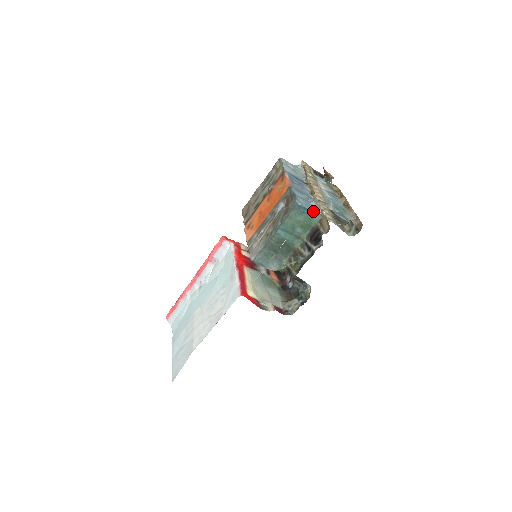
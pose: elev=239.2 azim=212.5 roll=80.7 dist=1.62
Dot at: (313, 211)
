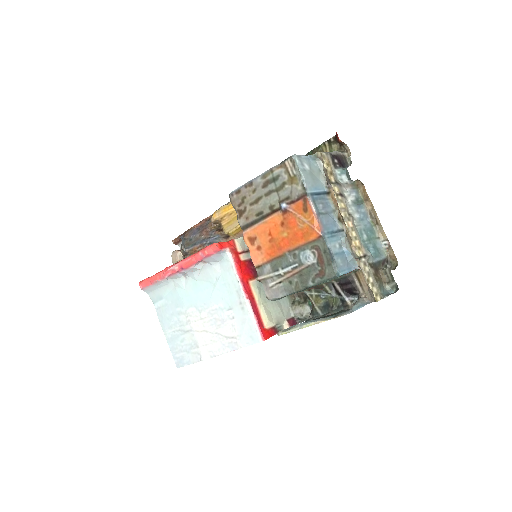
Dot at: (351, 268)
